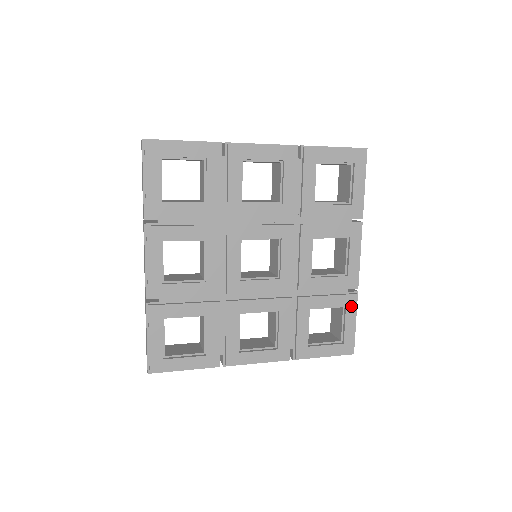
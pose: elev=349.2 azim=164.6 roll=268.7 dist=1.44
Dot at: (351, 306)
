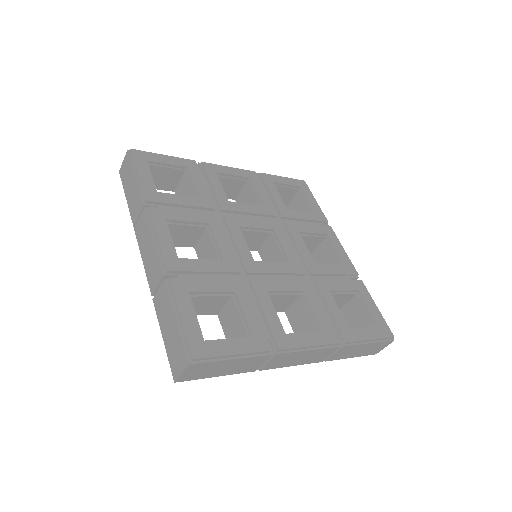
Dot at: (363, 291)
